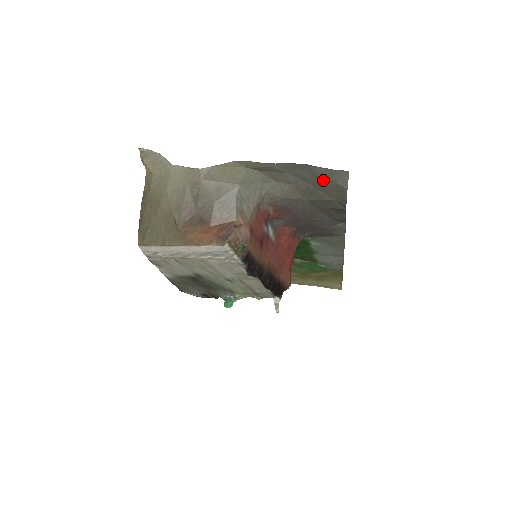
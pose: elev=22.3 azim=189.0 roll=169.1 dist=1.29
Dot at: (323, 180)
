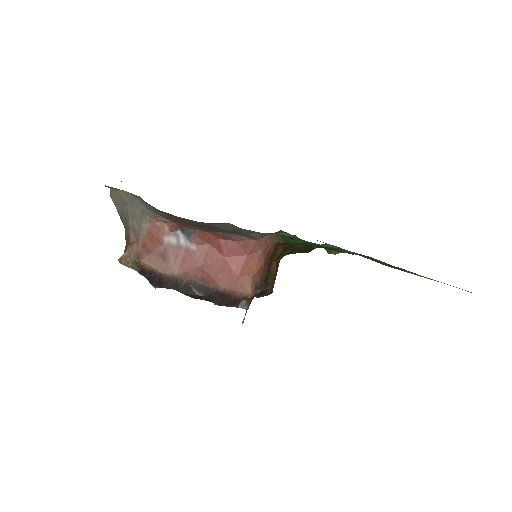
Dot at: occluded
